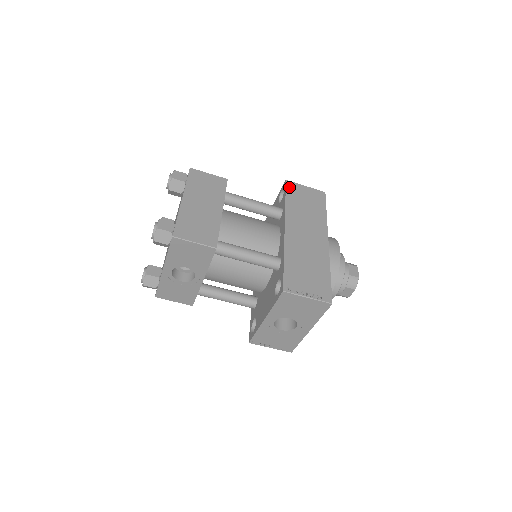
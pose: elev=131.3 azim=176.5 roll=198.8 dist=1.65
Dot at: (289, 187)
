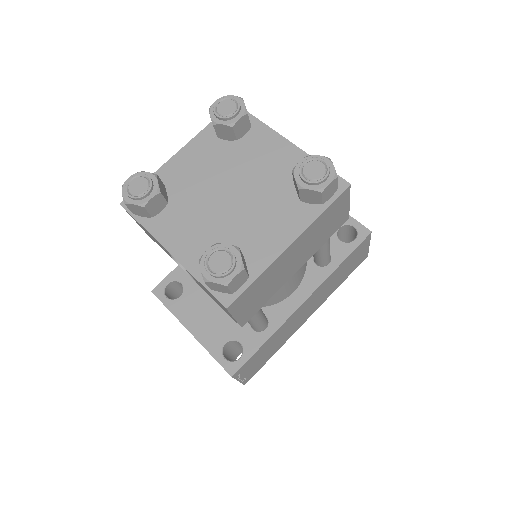
Dot at: (362, 244)
